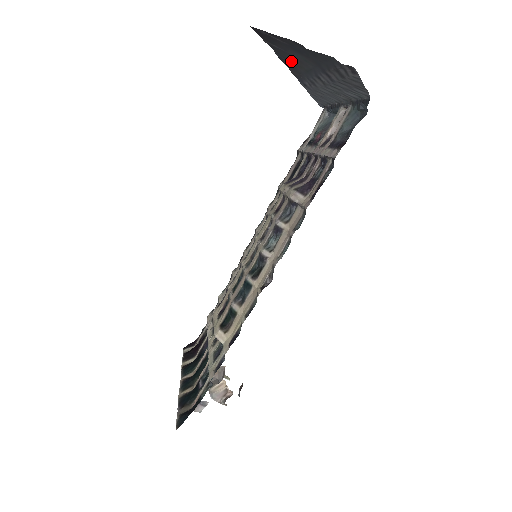
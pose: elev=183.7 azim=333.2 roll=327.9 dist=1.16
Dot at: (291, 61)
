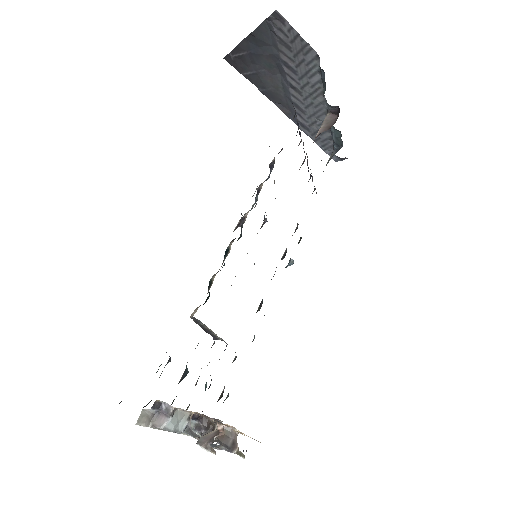
Dot at: (269, 87)
